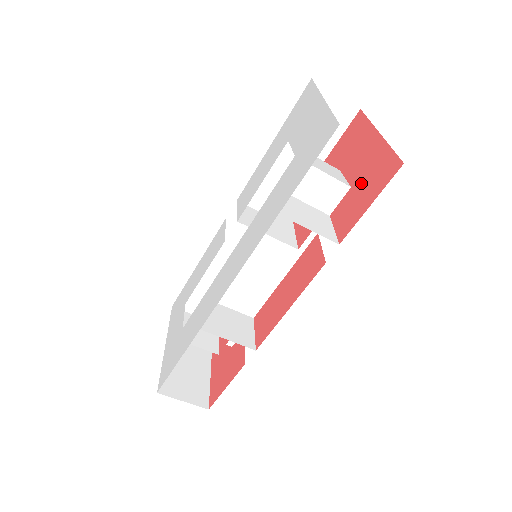
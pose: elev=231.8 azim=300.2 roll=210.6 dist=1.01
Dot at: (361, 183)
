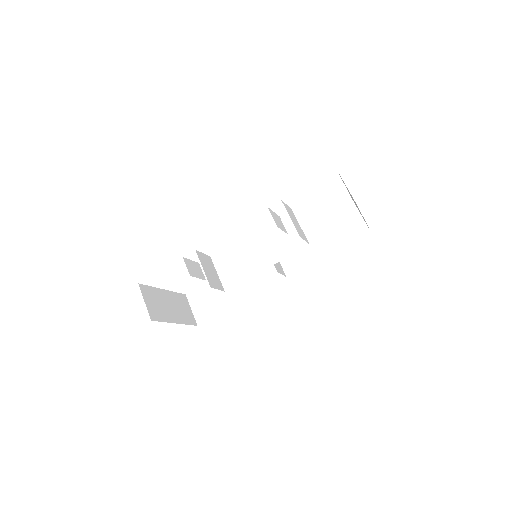
Dot at: occluded
